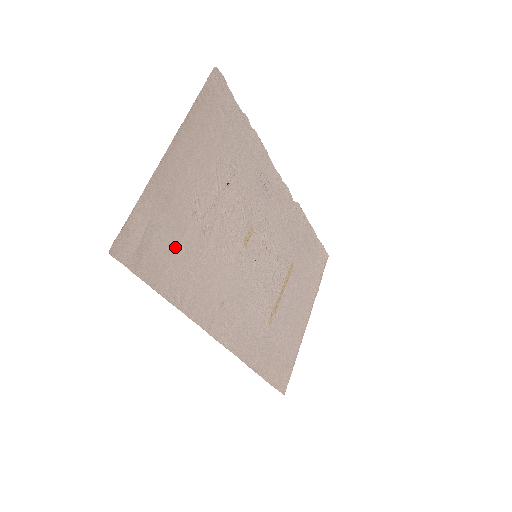
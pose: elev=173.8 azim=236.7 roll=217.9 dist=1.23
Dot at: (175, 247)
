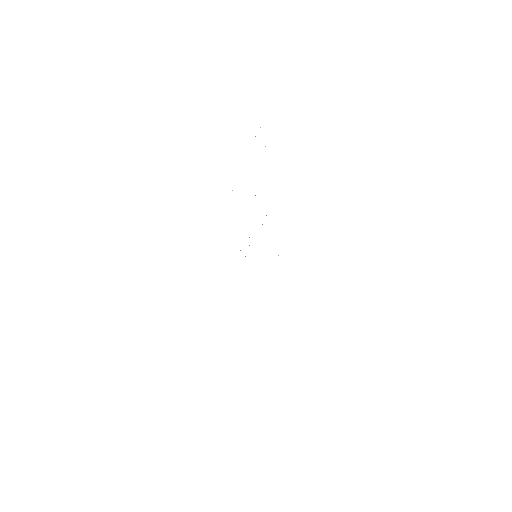
Dot at: occluded
